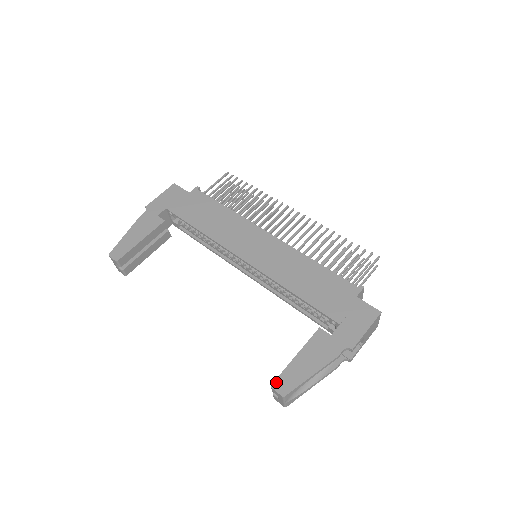
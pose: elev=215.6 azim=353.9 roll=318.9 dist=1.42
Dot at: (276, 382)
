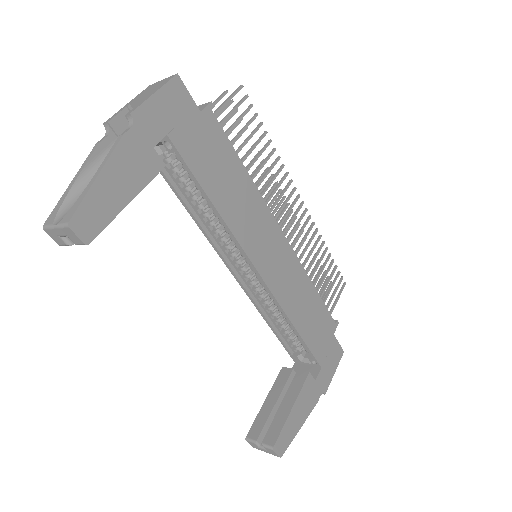
Dot at: (277, 443)
